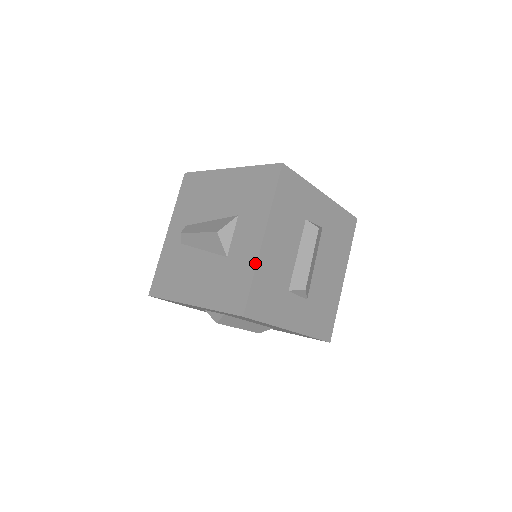
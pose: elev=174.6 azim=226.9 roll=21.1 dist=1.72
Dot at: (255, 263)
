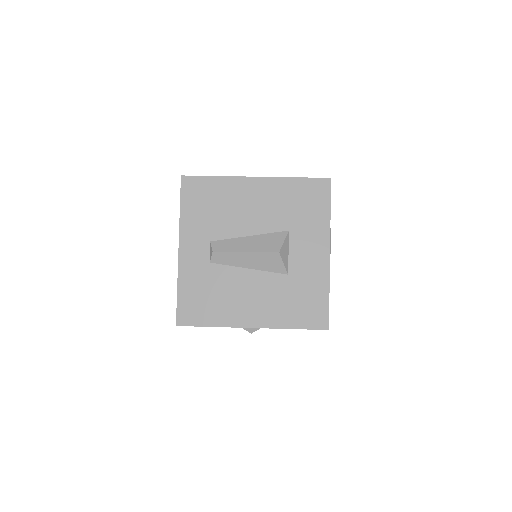
Dot at: (328, 279)
